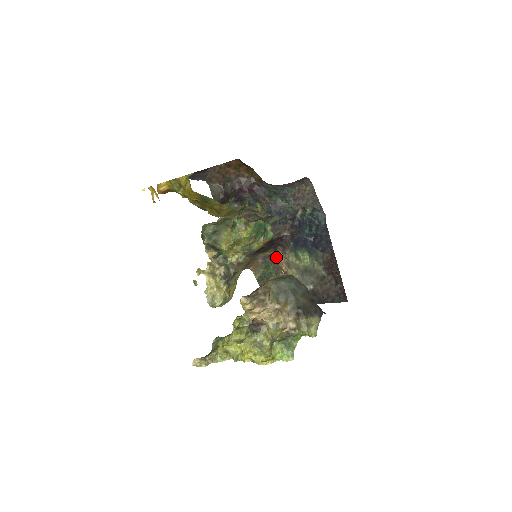
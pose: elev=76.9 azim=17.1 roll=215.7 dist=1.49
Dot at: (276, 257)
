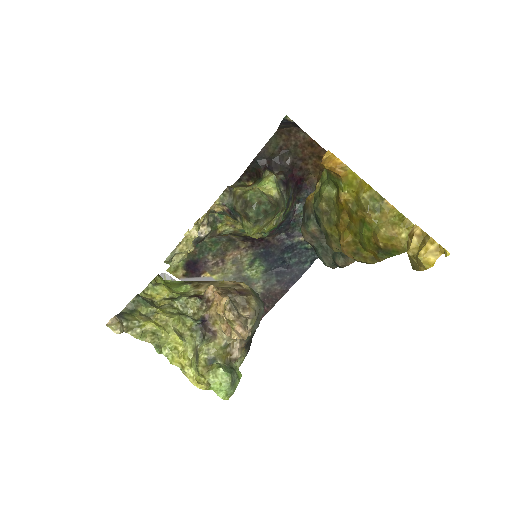
Dot at: (234, 245)
